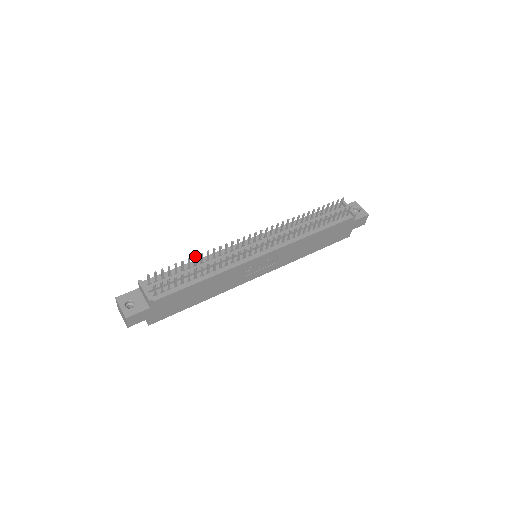
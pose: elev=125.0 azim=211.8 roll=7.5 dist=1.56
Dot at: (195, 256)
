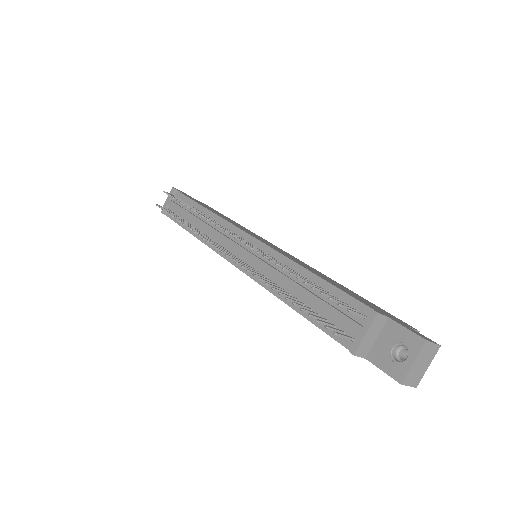
Dot at: (187, 206)
